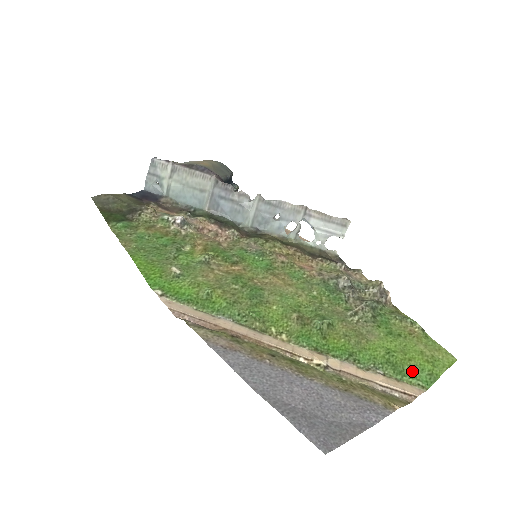
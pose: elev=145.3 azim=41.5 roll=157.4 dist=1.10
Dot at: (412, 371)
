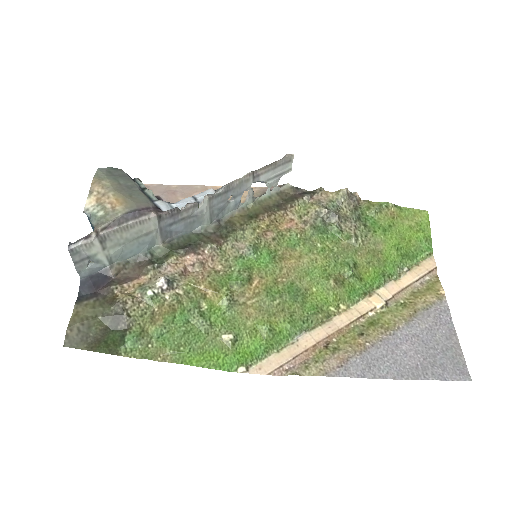
Dot at: (417, 249)
